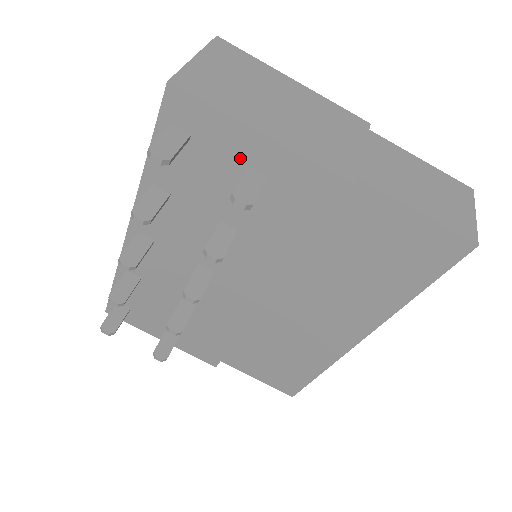
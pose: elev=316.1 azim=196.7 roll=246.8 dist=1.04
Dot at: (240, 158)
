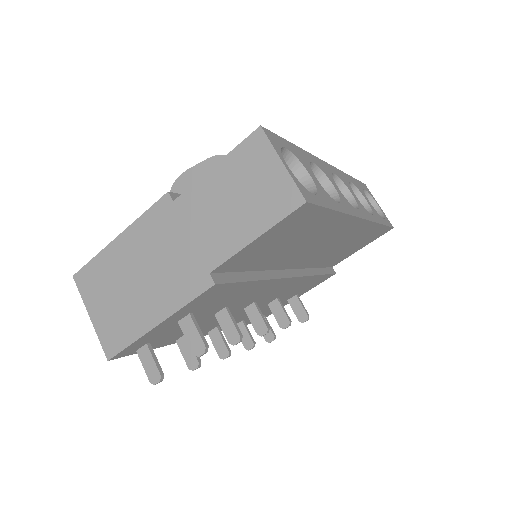
Dot at: (171, 326)
